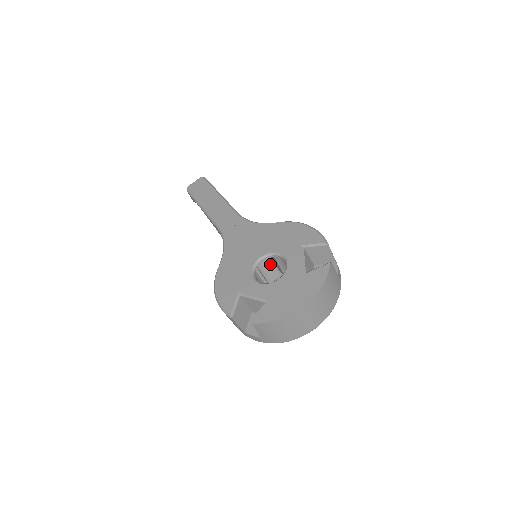
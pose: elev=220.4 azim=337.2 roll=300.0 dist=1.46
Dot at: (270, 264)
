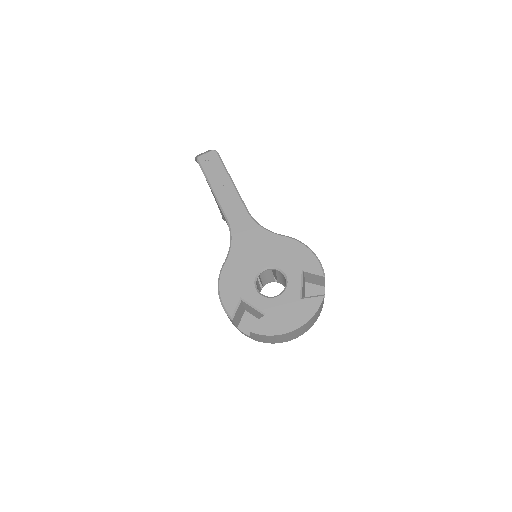
Dot at: (270, 273)
